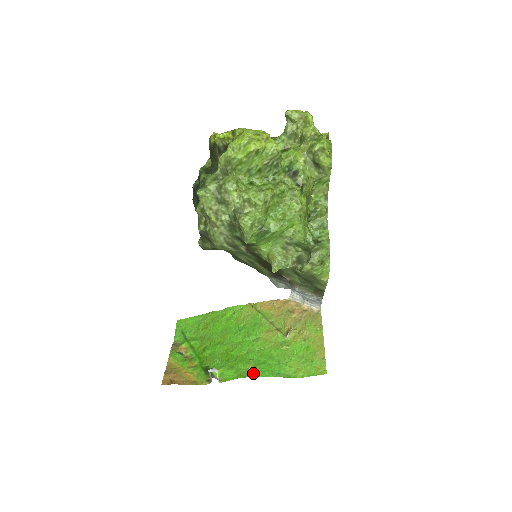
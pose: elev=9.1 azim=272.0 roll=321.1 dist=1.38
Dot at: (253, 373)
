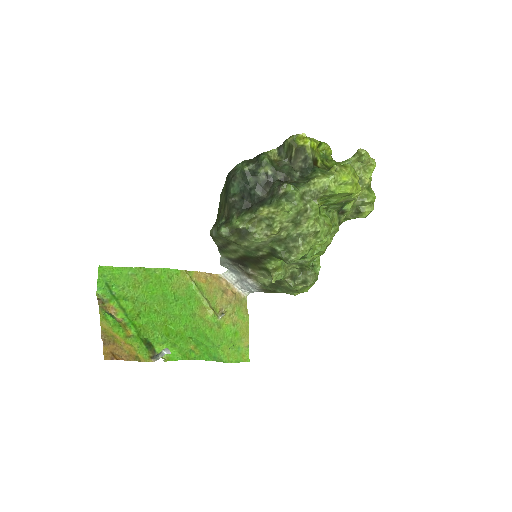
Dot at: (196, 355)
